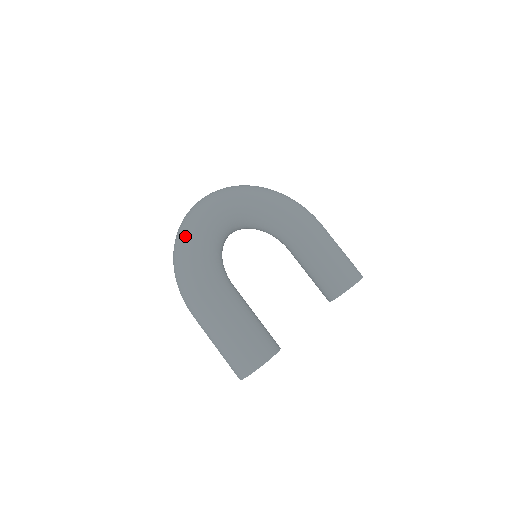
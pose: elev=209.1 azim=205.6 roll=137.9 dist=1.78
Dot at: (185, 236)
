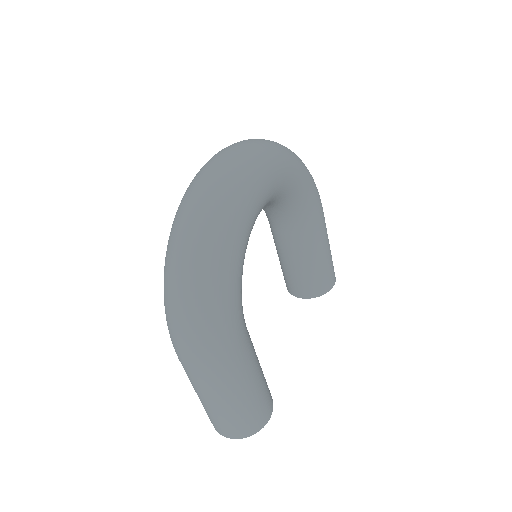
Dot at: (208, 257)
